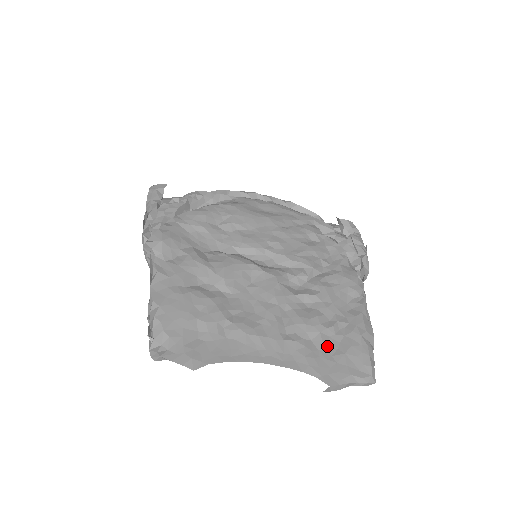
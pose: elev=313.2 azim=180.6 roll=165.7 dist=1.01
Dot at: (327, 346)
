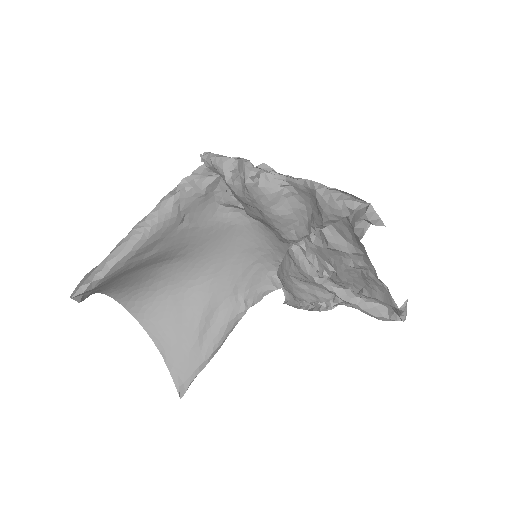
Dot at: (378, 288)
